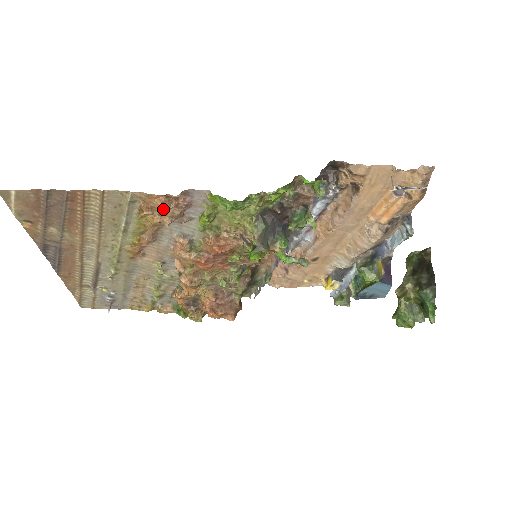
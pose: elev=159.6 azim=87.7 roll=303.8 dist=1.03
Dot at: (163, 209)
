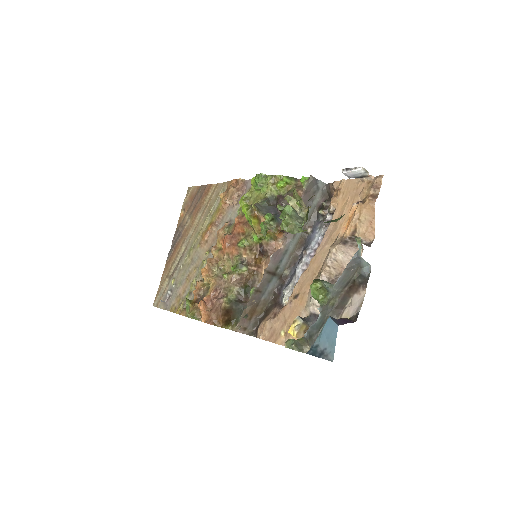
Dot at: (231, 188)
